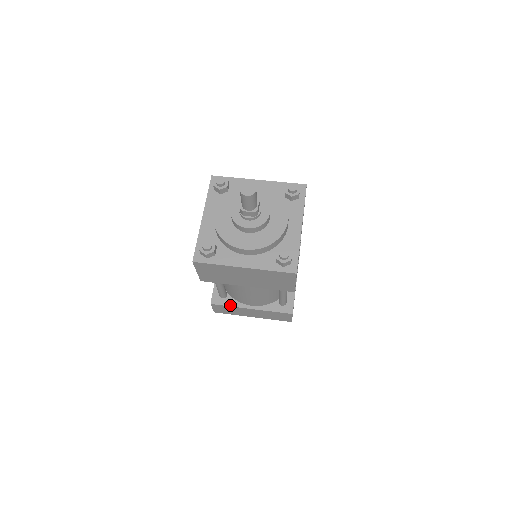
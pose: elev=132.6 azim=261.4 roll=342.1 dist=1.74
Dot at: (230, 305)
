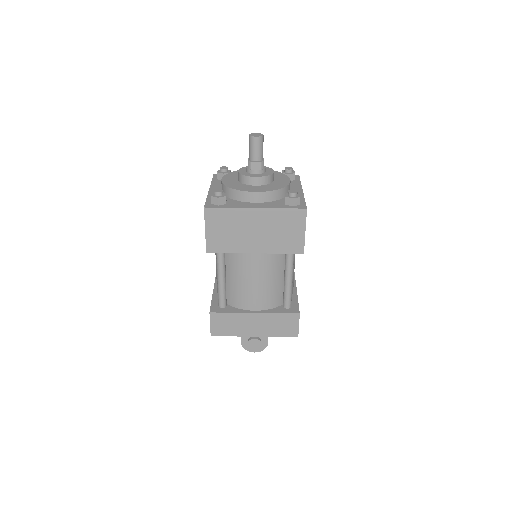
Dot at: (231, 312)
